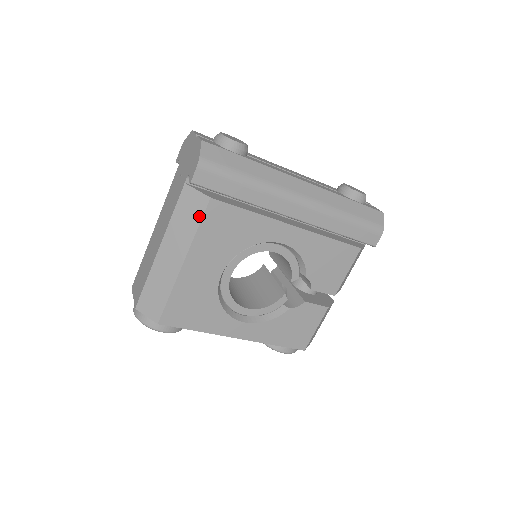
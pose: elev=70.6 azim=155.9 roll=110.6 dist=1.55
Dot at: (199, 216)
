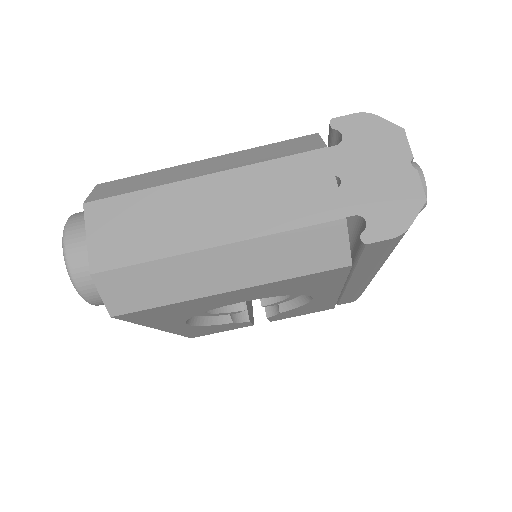
Dot at: (315, 268)
